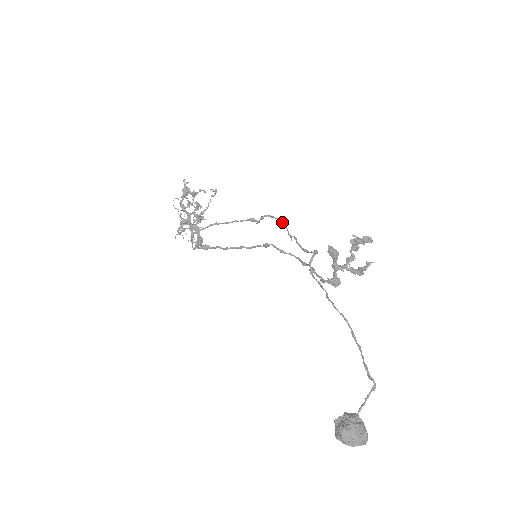
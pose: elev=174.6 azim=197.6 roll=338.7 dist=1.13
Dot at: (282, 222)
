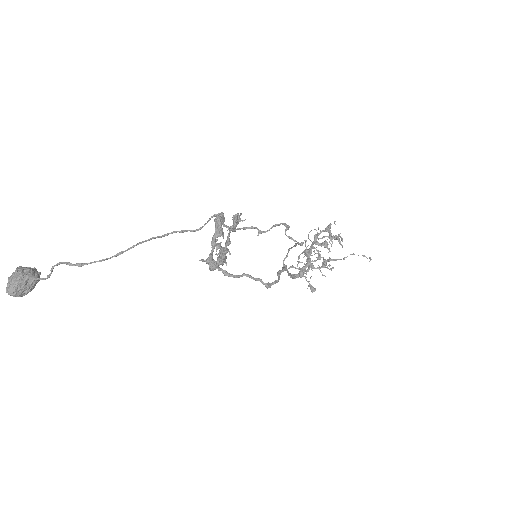
Dot at: (276, 224)
